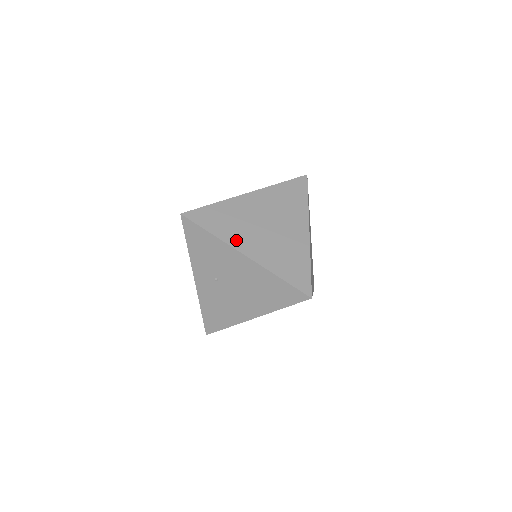
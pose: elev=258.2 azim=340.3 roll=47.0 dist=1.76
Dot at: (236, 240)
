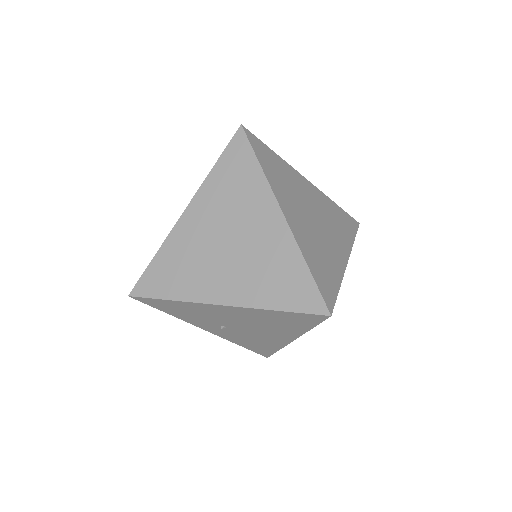
Dot at: (202, 290)
